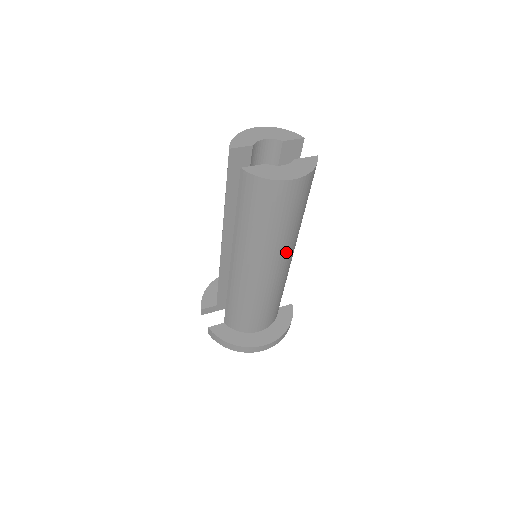
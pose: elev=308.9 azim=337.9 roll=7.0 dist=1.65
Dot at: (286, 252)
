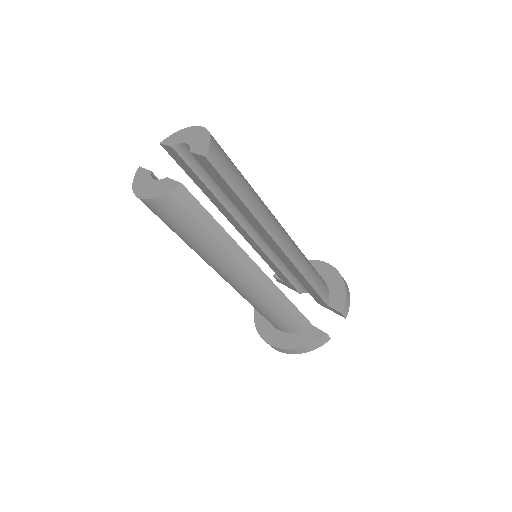
Dot at: (217, 266)
